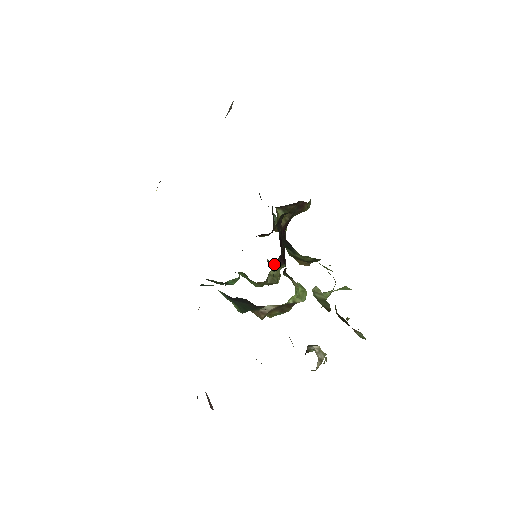
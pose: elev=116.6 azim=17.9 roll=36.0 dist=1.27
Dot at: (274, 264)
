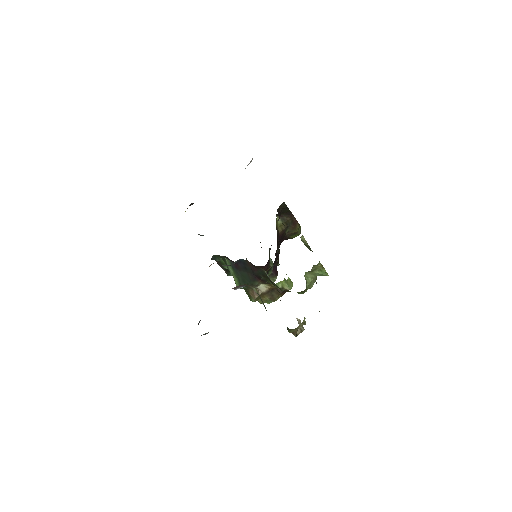
Dot at: occluded
